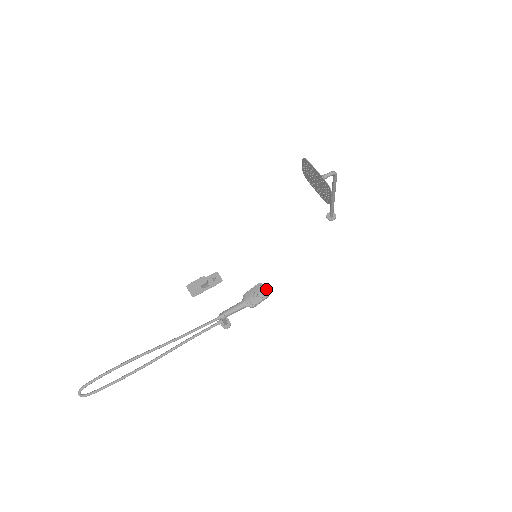
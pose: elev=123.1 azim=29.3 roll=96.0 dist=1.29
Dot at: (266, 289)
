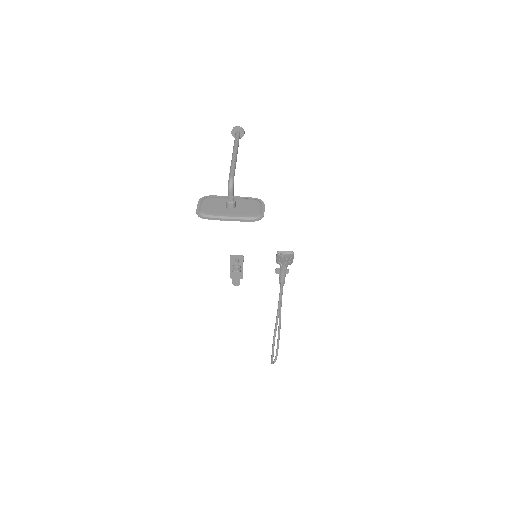
Dot at: (287, 252)
